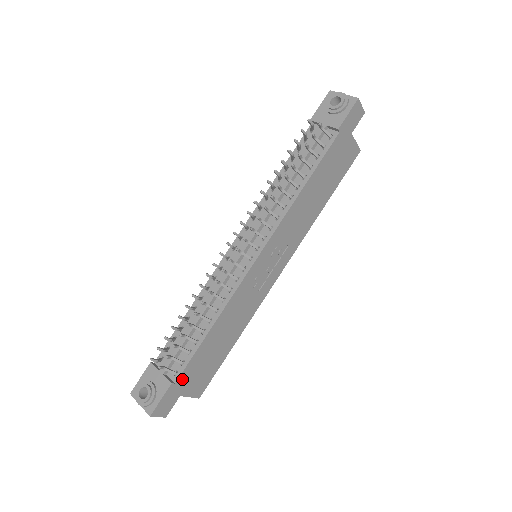
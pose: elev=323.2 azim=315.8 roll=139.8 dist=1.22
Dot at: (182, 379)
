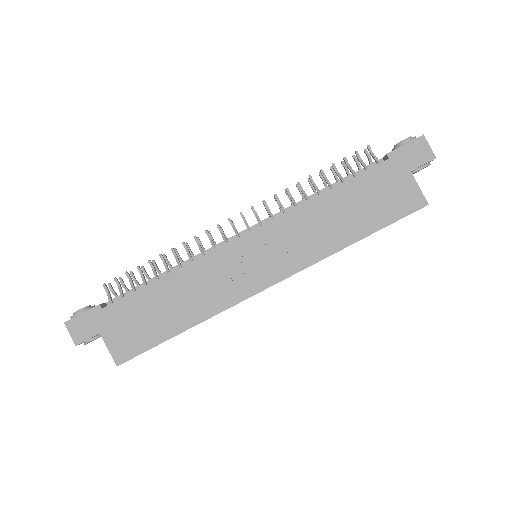
Dot at: (111, 312)
